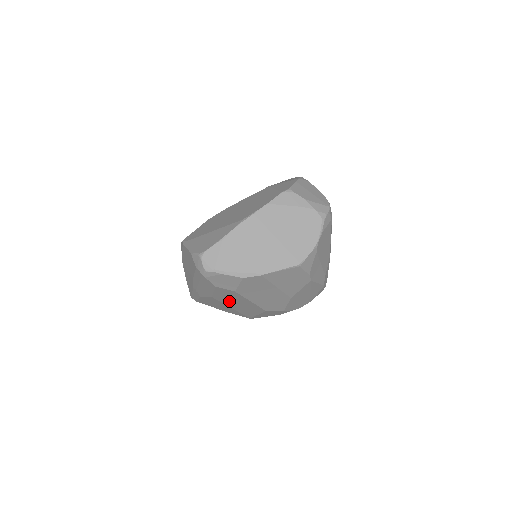
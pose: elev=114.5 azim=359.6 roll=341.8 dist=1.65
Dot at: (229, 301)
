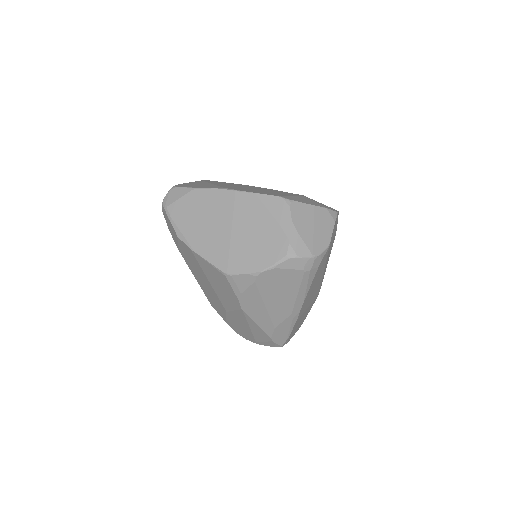
Dot at: occluded
